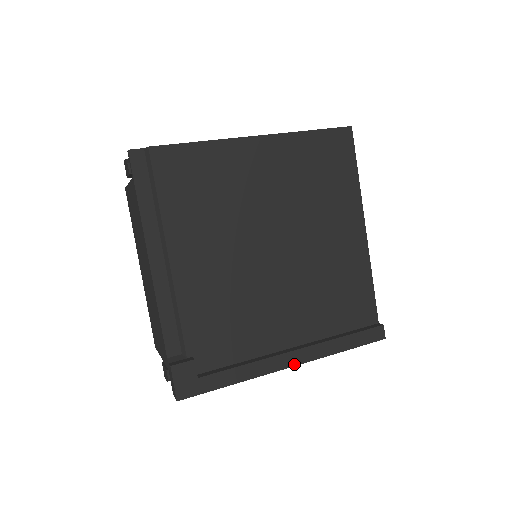
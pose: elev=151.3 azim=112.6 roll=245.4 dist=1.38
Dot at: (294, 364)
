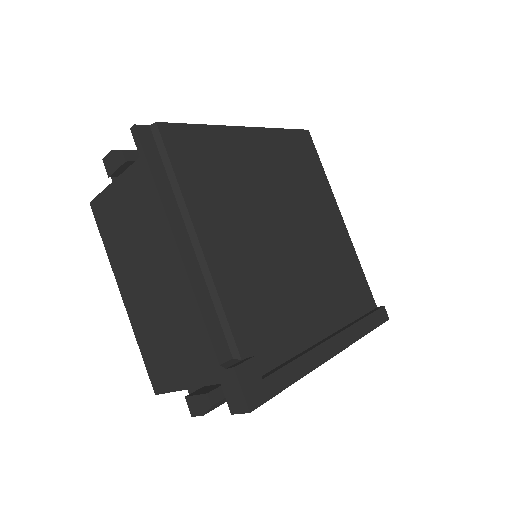
Dot at: (336, 352)
